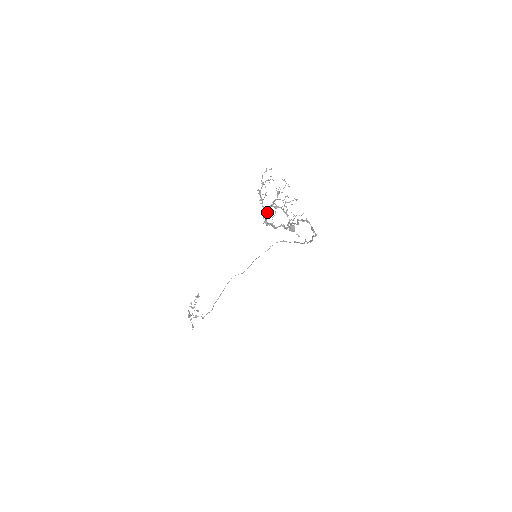
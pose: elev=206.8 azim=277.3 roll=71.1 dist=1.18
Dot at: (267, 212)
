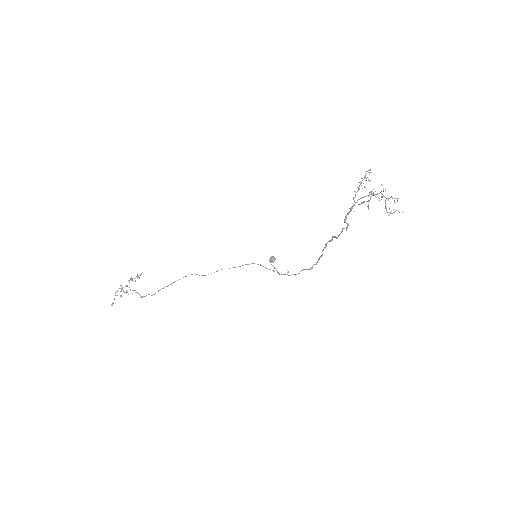
Dot at: (357, 201)
